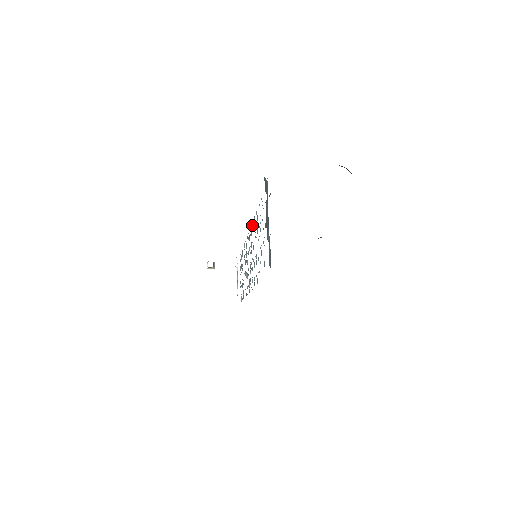
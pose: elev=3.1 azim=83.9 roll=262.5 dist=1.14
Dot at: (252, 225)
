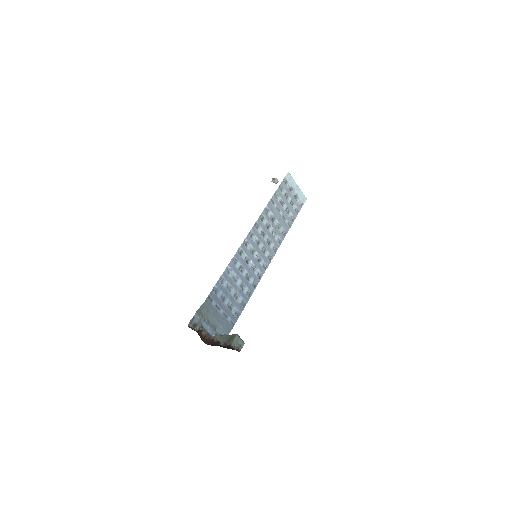
Dot at: (240, 249)
